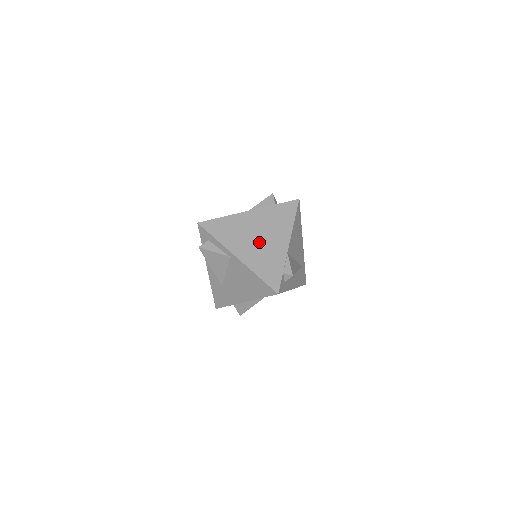
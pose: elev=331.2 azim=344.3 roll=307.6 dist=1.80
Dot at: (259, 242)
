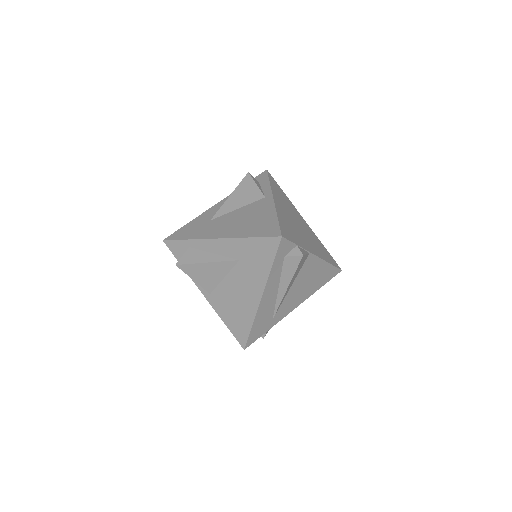
Dot at: (296, 224)
